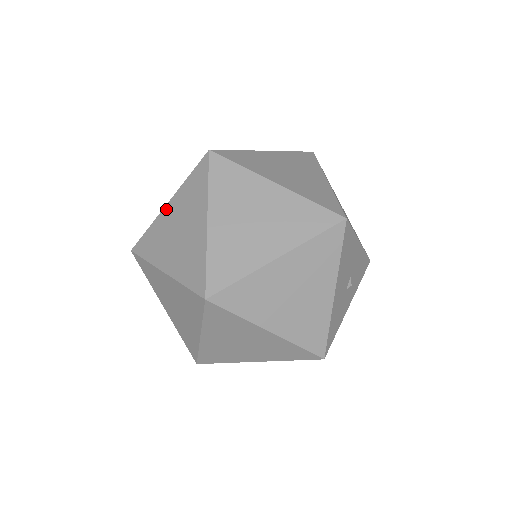
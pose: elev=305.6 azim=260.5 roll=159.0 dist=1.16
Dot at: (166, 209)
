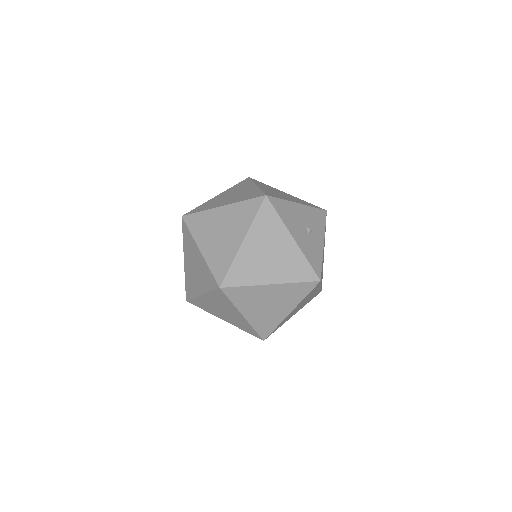
Dot at: (185, 263)
